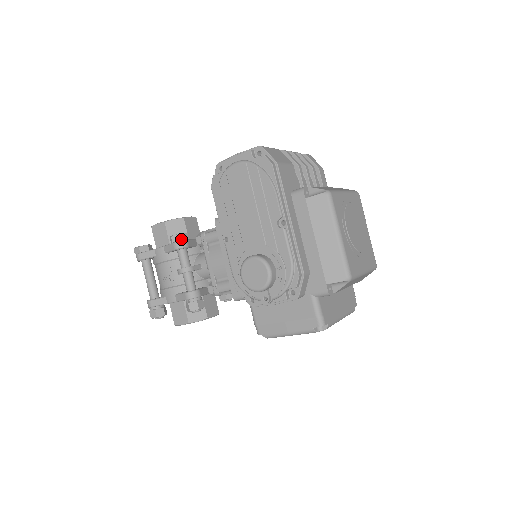
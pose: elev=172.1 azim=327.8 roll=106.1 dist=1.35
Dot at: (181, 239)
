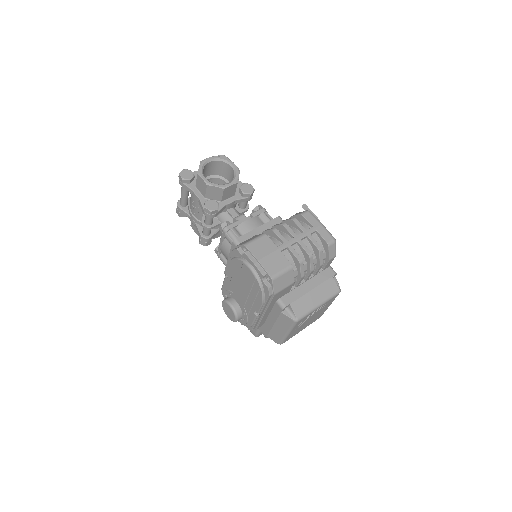
Dot at: (211, 214)
